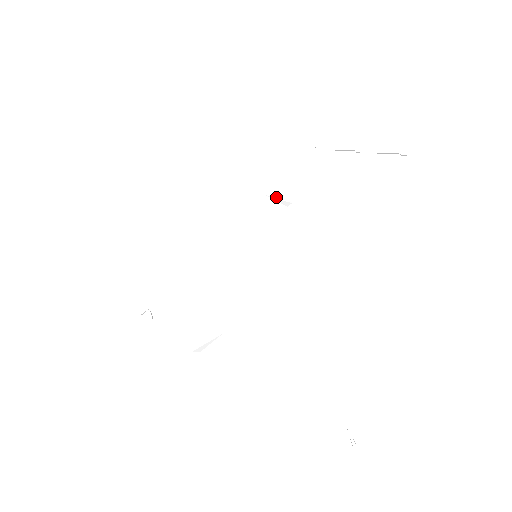
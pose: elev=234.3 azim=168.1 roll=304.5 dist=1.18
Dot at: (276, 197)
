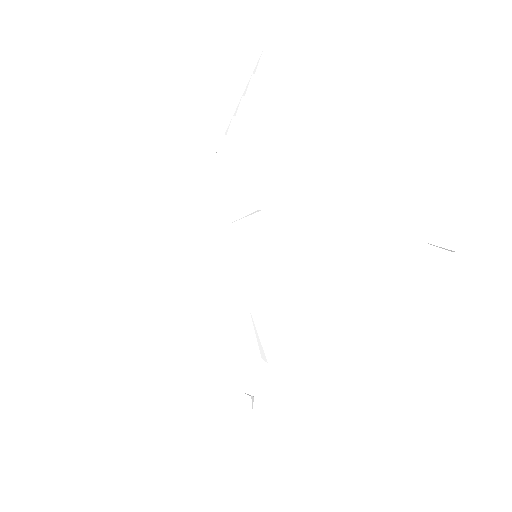
Dot at: (244, 217)
